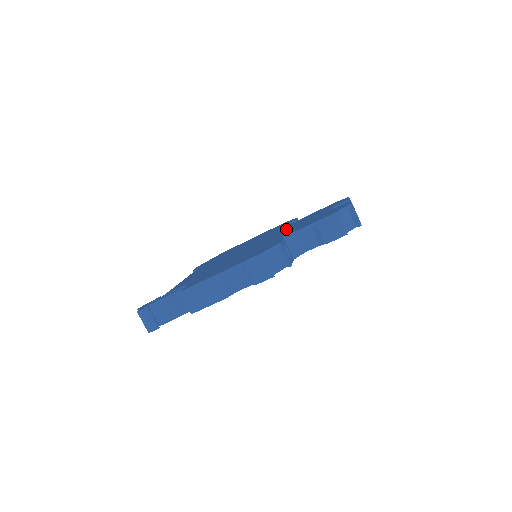
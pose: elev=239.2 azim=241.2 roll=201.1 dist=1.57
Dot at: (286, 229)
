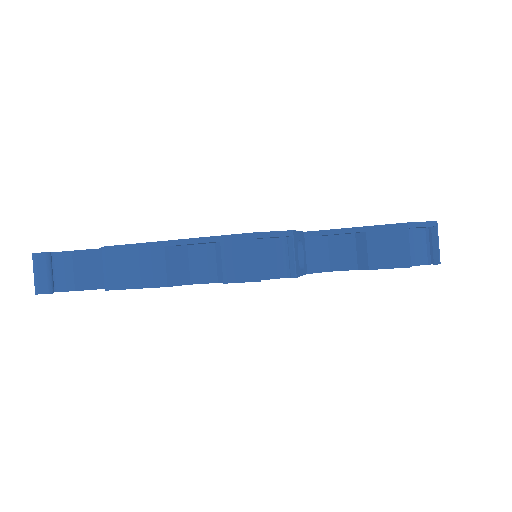
Dot at: occluded
